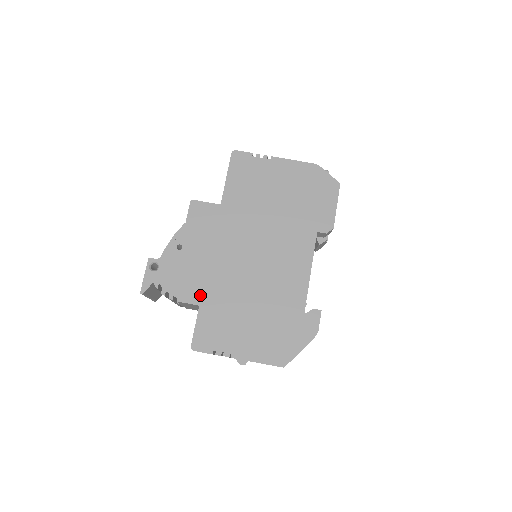
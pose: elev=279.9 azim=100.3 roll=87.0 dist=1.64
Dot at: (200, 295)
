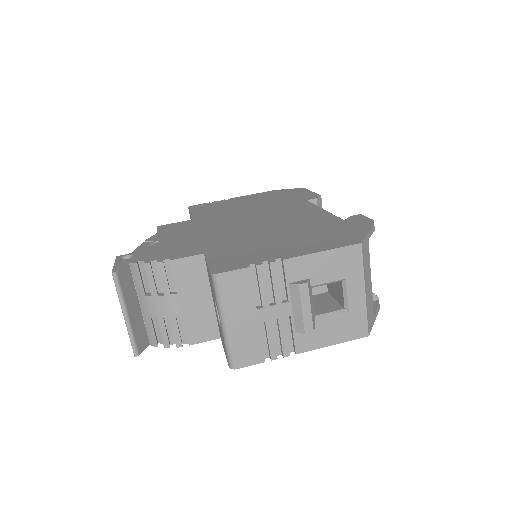
Dot at: (200, 249)
